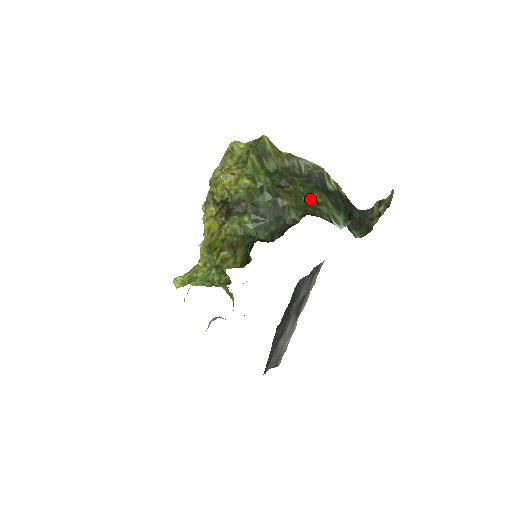
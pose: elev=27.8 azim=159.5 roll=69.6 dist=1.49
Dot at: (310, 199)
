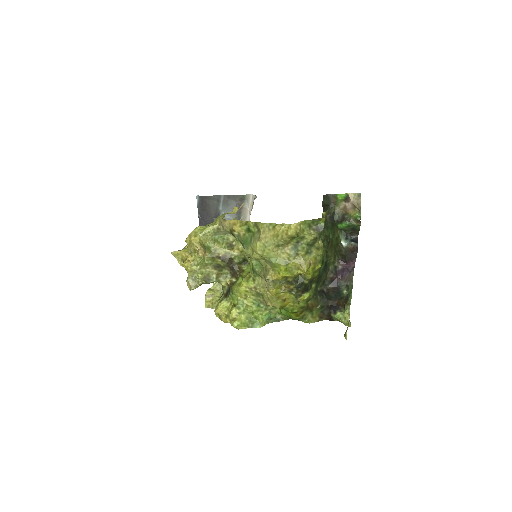
Dot at: (334, 239)
